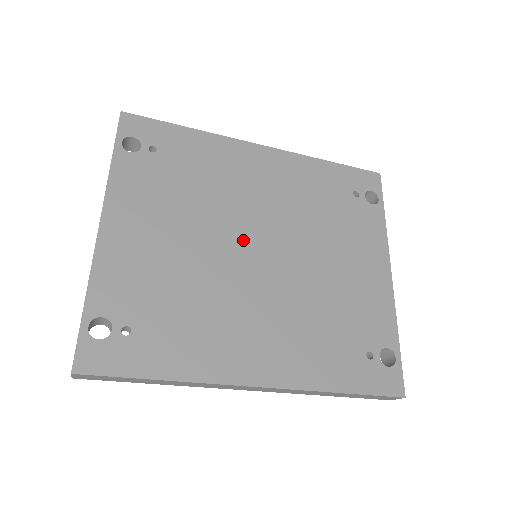
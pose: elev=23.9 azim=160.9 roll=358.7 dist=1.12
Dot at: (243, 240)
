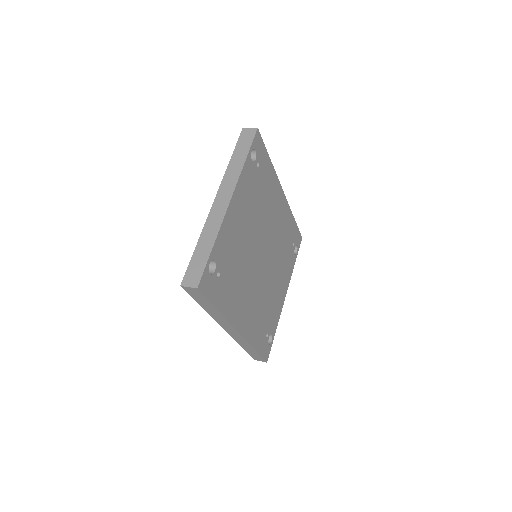
Dot at: (261, 246)
